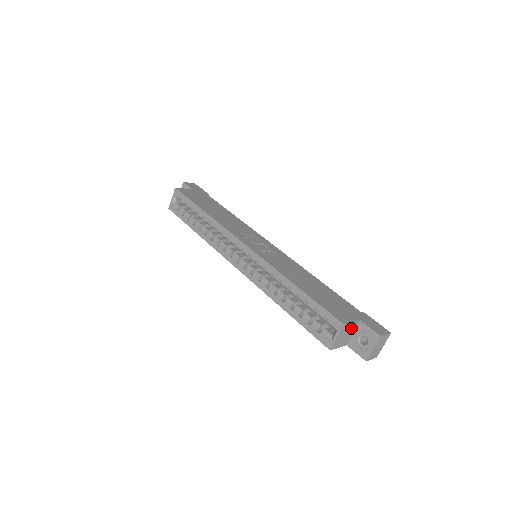
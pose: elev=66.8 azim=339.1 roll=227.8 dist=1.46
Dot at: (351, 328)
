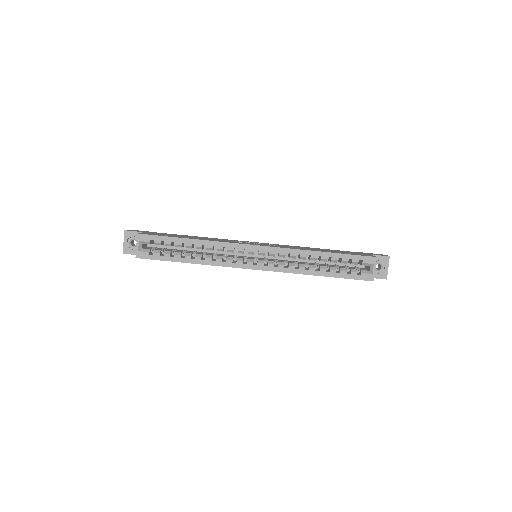
Dot at: occluded
